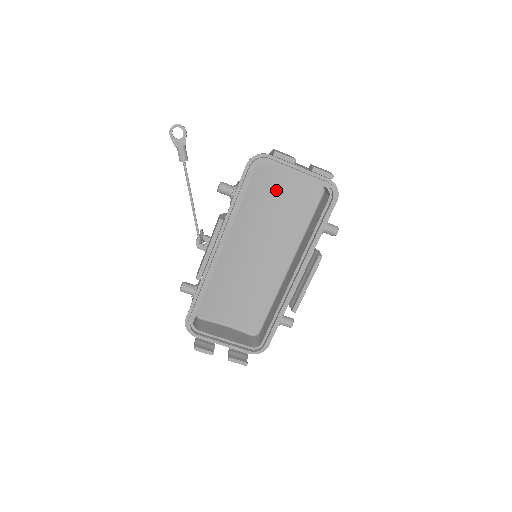
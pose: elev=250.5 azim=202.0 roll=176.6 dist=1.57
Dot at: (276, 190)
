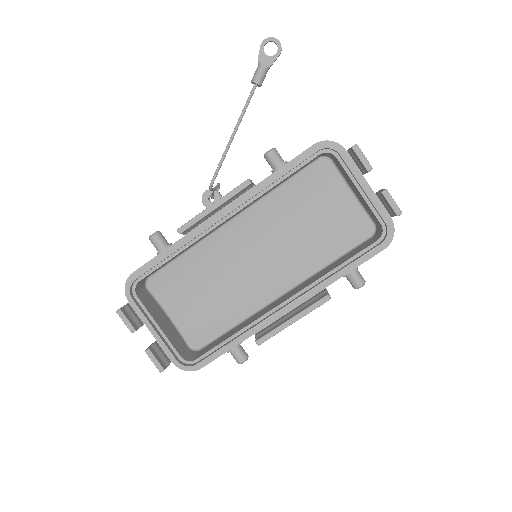
Dot at: (323, 201)
